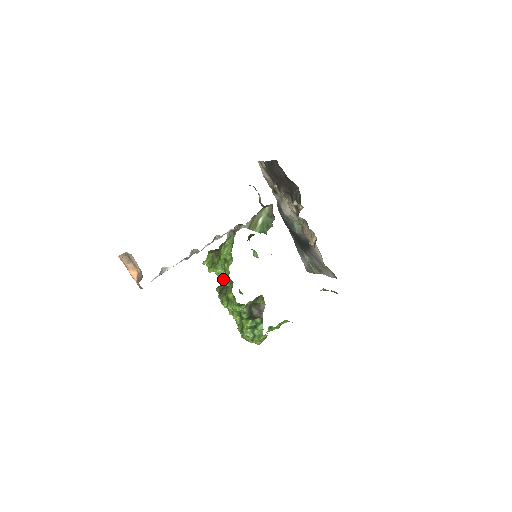
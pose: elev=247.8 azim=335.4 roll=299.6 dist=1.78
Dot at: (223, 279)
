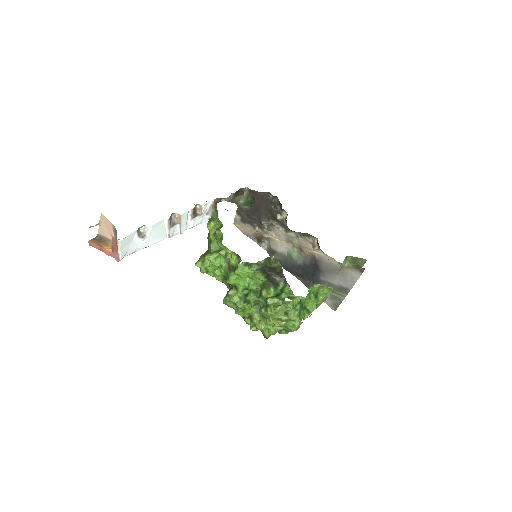
Dot at: (220, 253)
